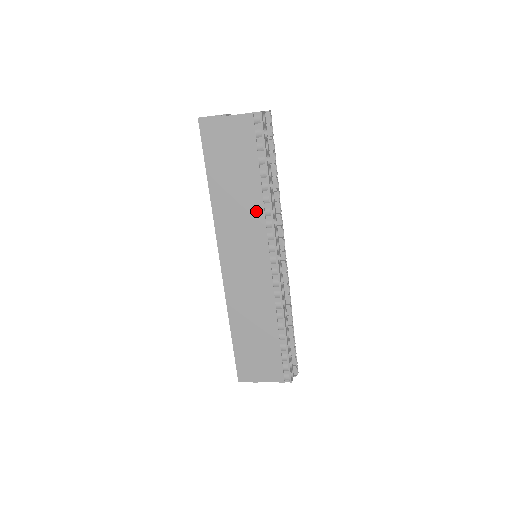
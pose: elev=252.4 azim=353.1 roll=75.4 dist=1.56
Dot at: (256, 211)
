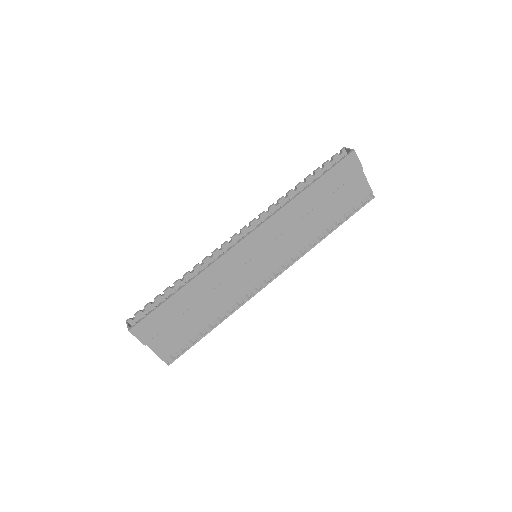
Dot at: (305, 238)
